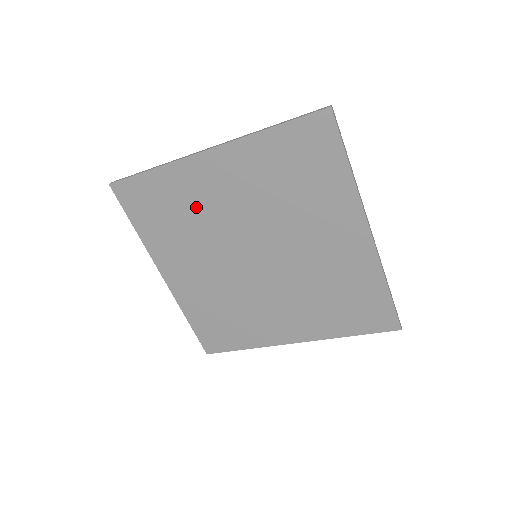
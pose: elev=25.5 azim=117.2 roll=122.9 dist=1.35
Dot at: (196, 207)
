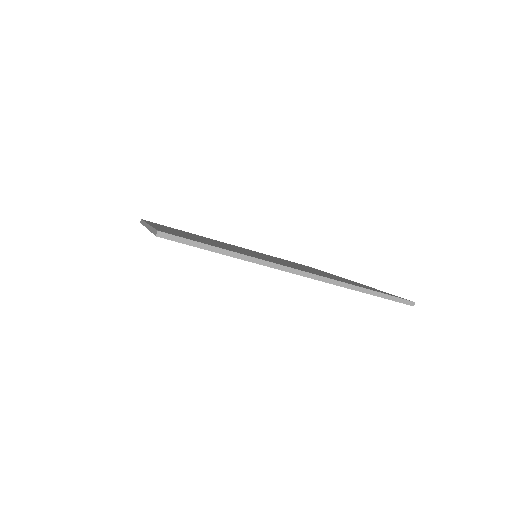
Dot at: occluded
